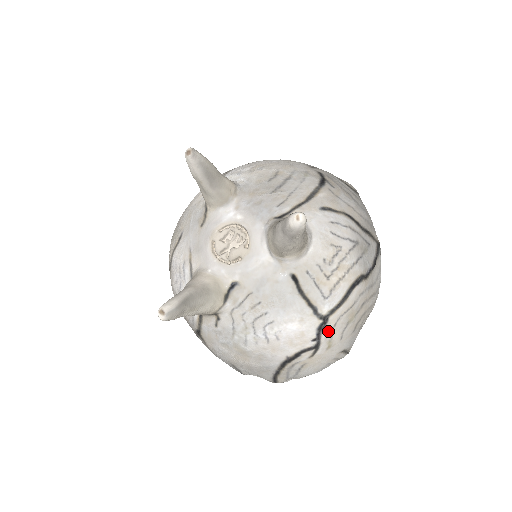
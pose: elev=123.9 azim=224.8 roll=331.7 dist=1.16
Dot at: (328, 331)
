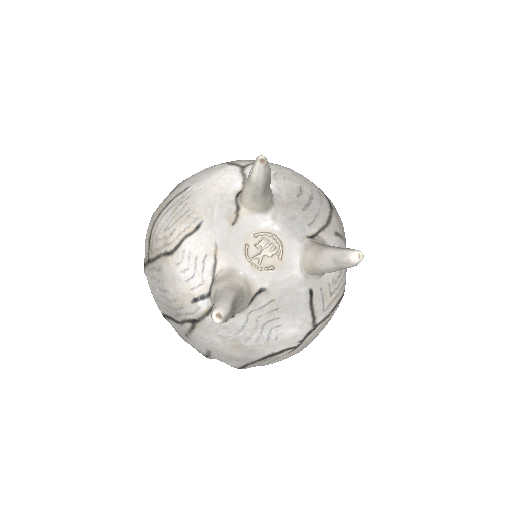
Dot at: (311, 335)
